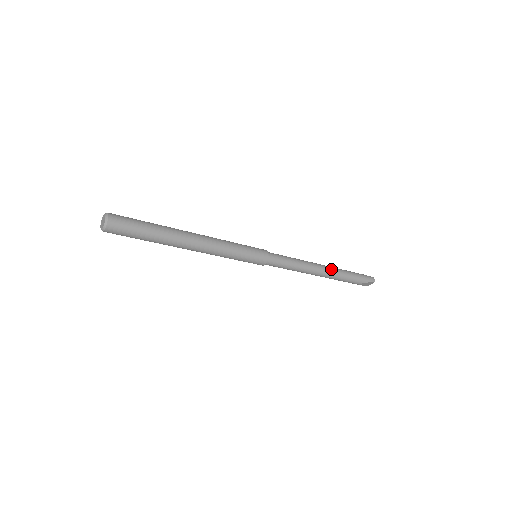
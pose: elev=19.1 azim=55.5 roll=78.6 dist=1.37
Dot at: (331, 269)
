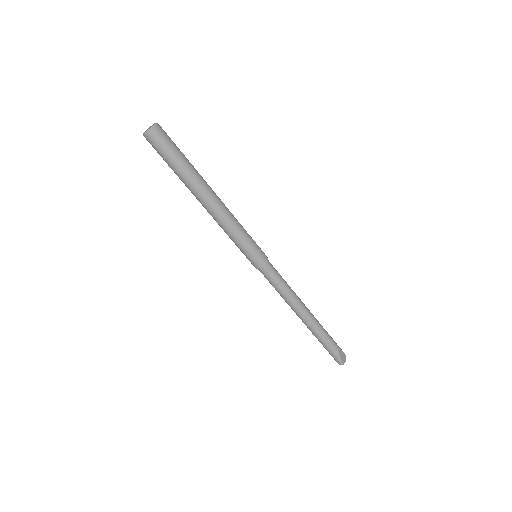
Dot at: occluded
